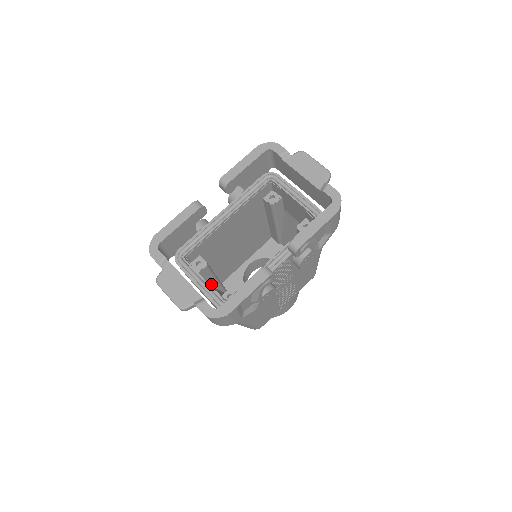
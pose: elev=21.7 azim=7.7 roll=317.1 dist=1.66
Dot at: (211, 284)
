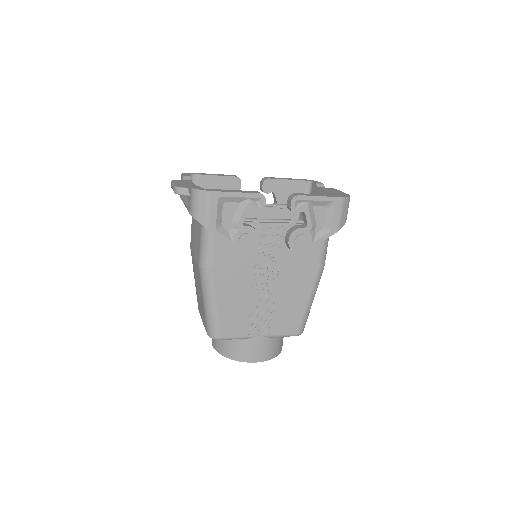
Dot at: occluded
